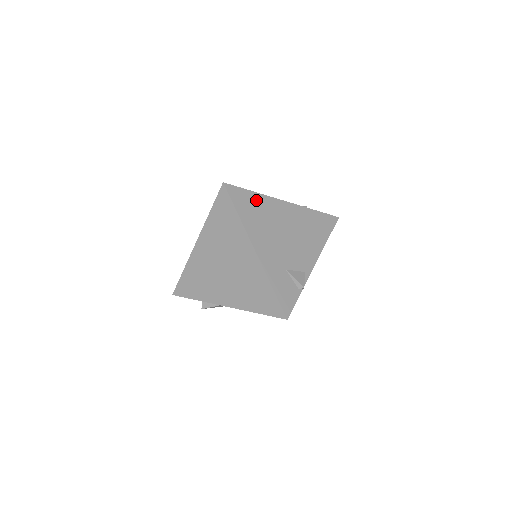
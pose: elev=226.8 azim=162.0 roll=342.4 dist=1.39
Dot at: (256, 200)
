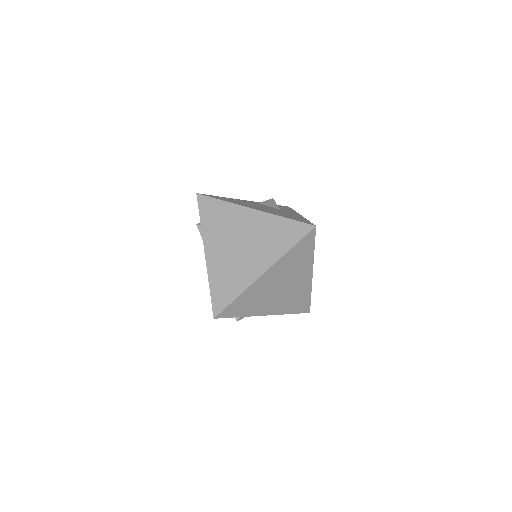
Dot at: occluded
